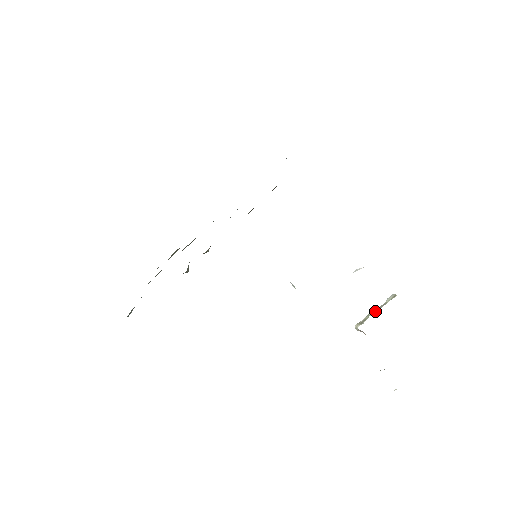
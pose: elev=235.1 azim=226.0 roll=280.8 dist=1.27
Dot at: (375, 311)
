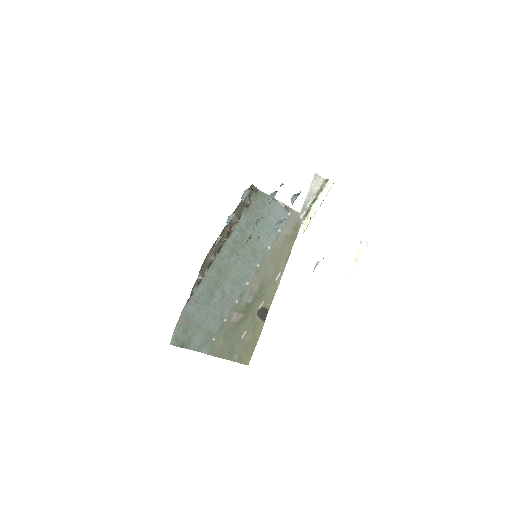
Dot at: (315, 200)
